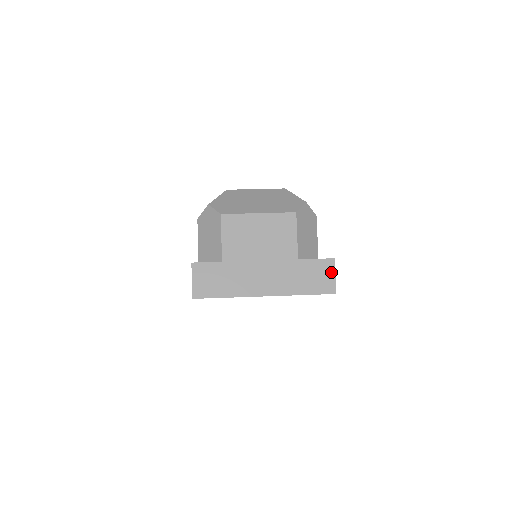
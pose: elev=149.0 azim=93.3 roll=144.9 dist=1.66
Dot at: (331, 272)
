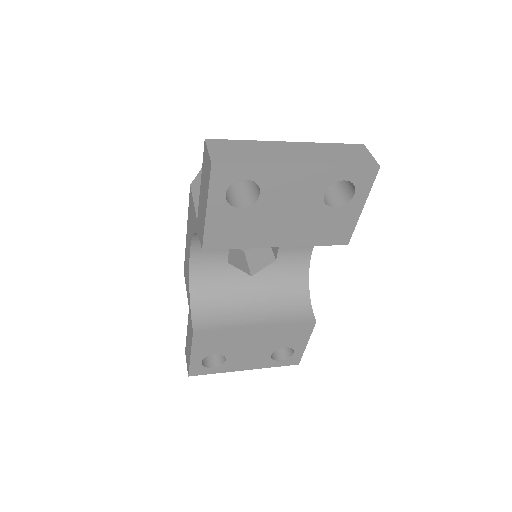
Dot at: (366, 152)
